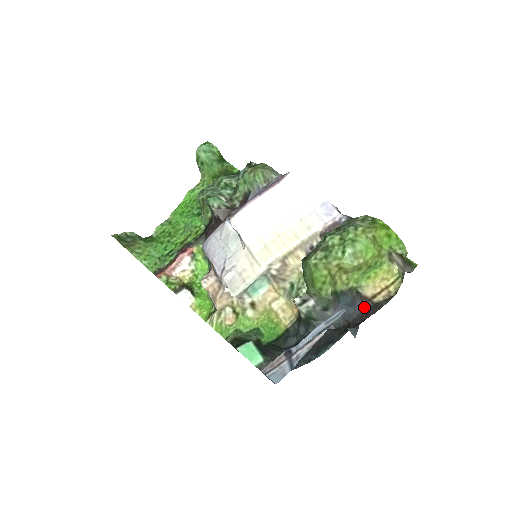
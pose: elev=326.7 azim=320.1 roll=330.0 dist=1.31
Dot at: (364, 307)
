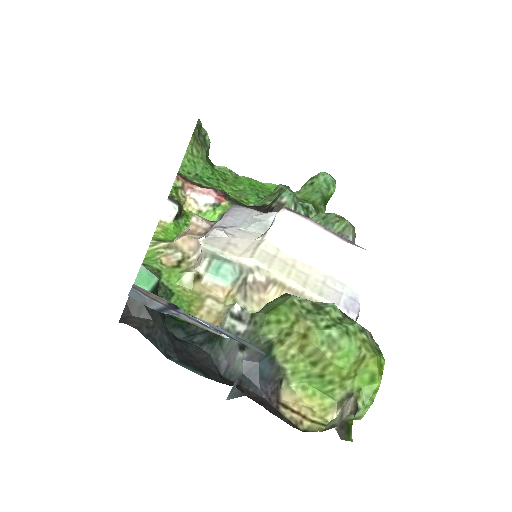
Dot at: (268, 398)
